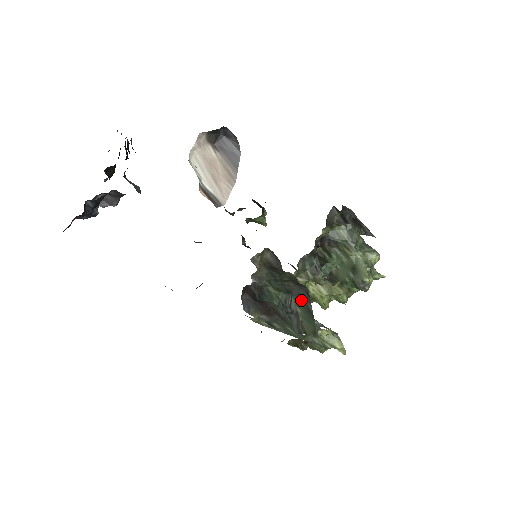
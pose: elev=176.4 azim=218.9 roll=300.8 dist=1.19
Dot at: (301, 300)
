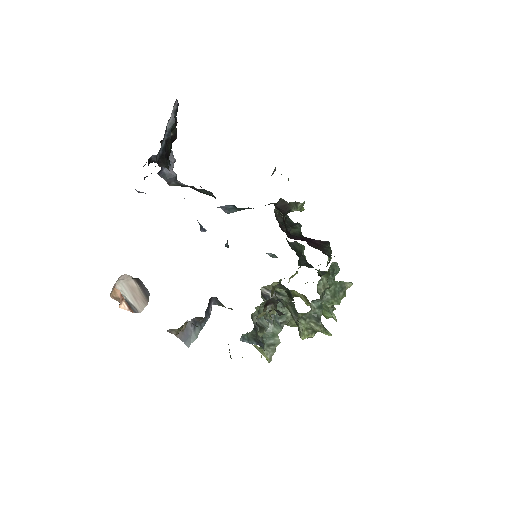
Dot at: occluded
